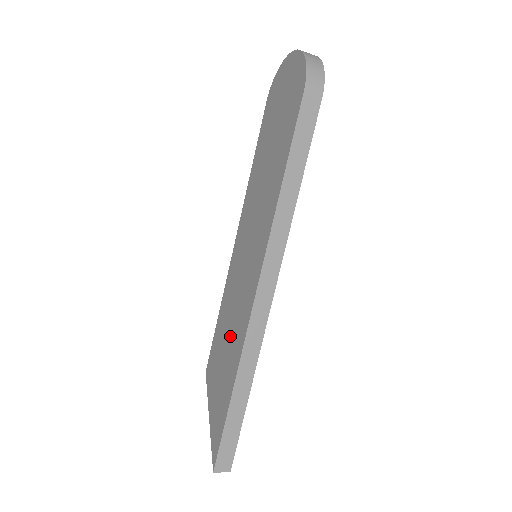
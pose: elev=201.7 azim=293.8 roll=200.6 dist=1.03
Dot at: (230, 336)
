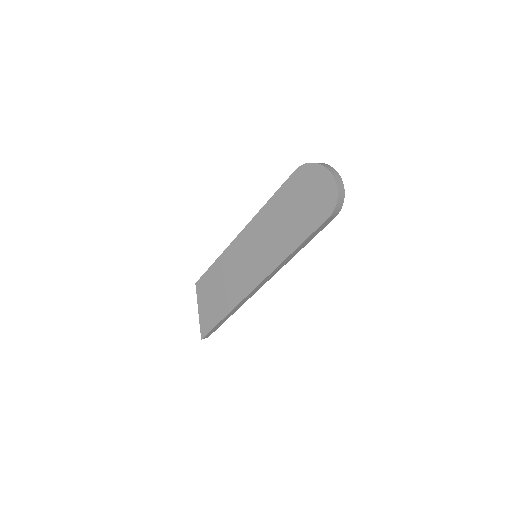
Dot at: (226, 287)
